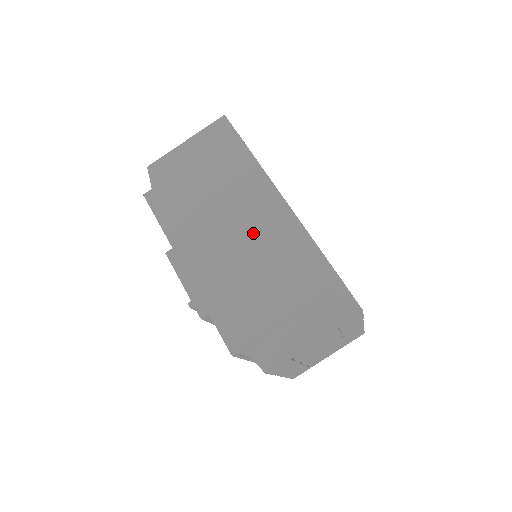
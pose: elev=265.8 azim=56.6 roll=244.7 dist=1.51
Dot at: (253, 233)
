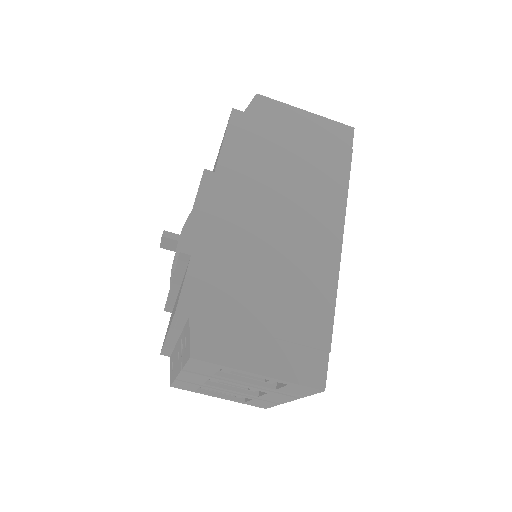
Dot at: (294, 234)
